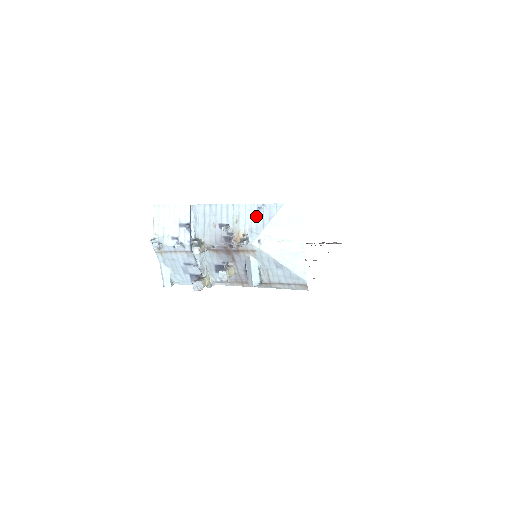
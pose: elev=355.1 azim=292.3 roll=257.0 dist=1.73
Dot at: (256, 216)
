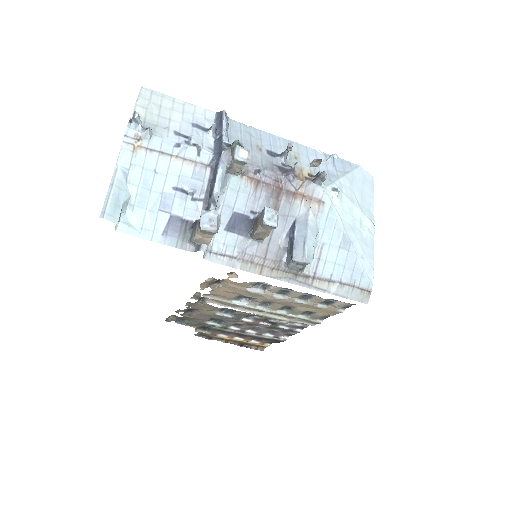
Dot at: (325, 163)
